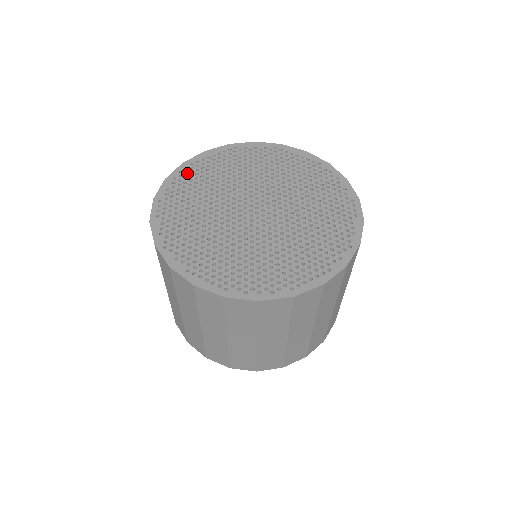
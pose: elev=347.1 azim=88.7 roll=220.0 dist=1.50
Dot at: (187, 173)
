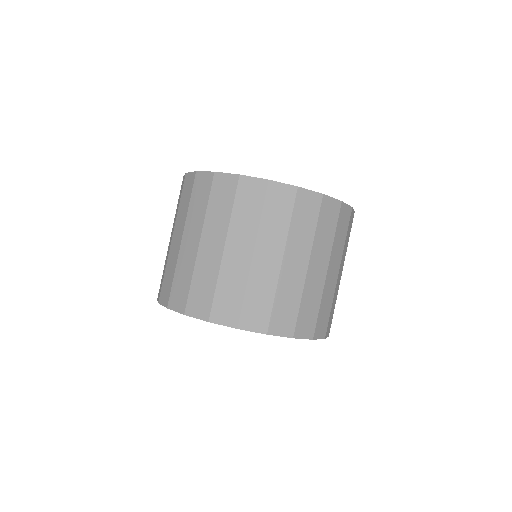
Dot at: occluded
